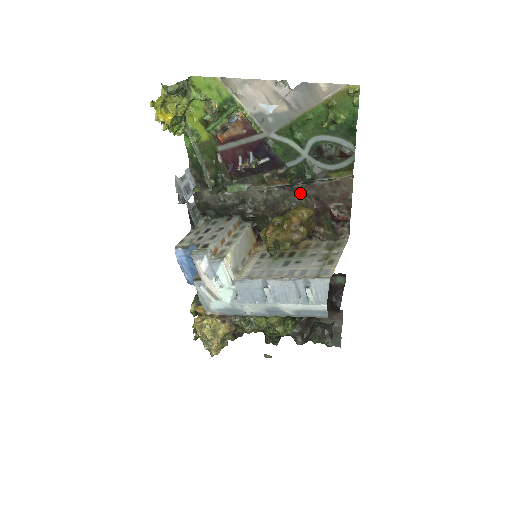
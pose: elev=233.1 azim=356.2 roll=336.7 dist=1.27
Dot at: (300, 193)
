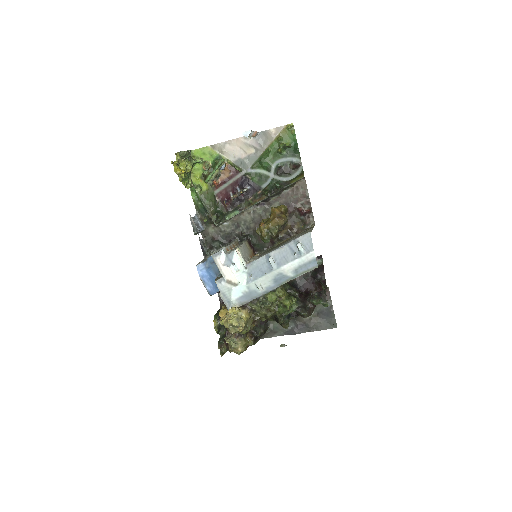
Dot at: (275, 204)
